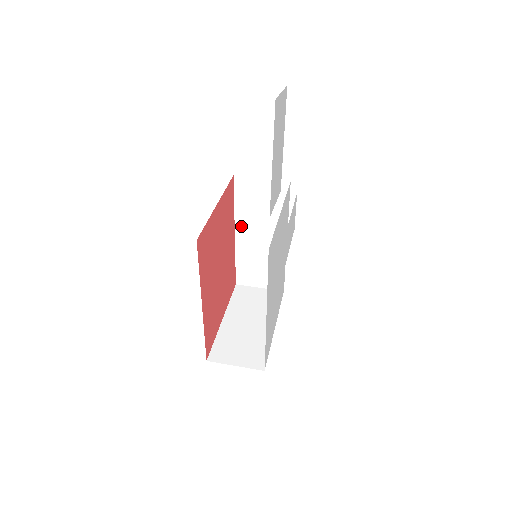
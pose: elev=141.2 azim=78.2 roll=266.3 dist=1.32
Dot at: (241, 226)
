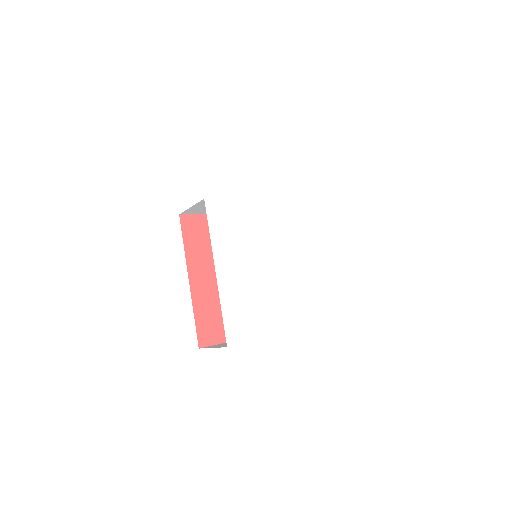
Dot at: occluded
